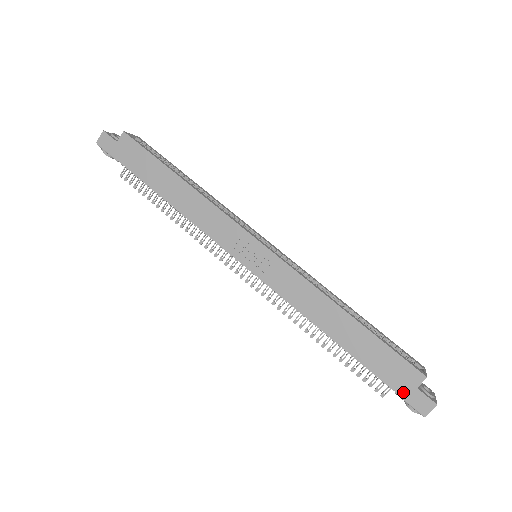
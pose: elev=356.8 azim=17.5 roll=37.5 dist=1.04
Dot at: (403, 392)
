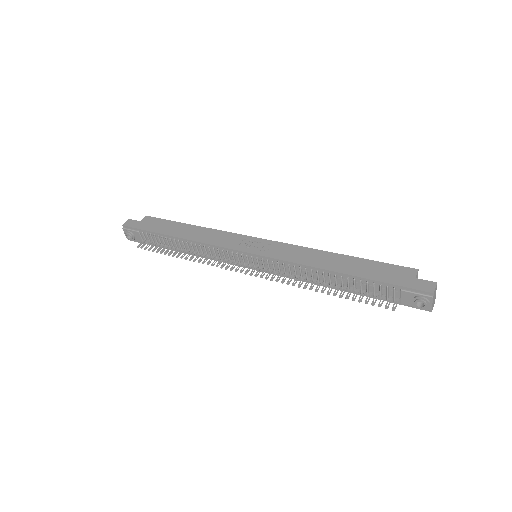
Dot at: (406, 284)
